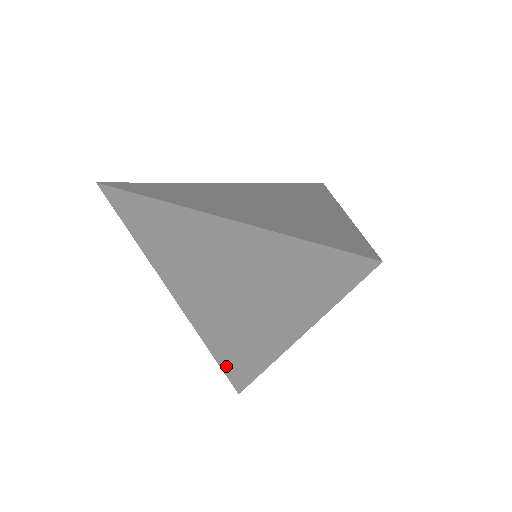
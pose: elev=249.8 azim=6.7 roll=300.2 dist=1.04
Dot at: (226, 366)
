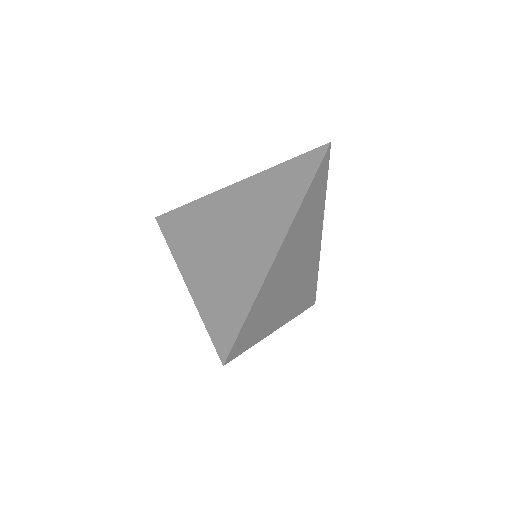
Dot at: occluded
